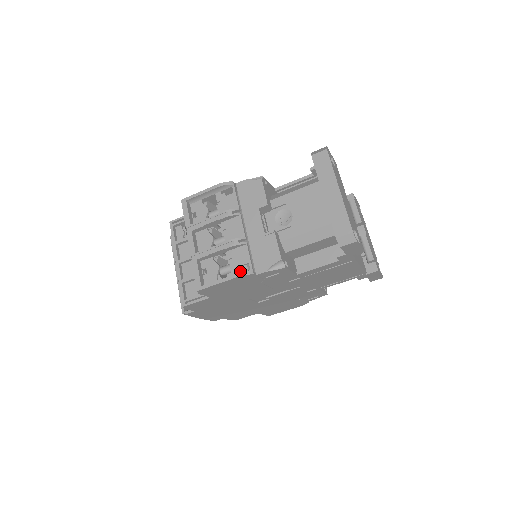
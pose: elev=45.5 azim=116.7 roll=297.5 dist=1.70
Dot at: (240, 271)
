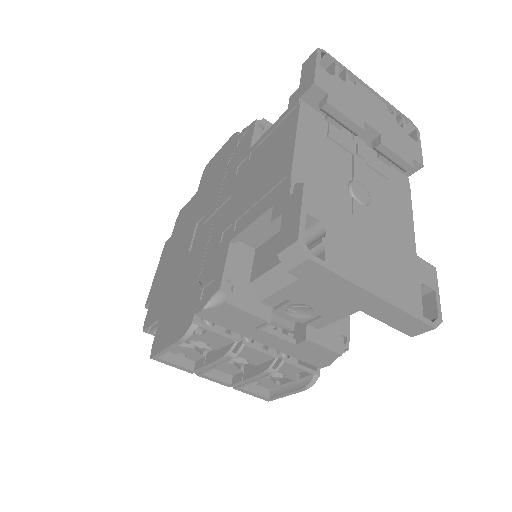
Dot at: (290, 357)
